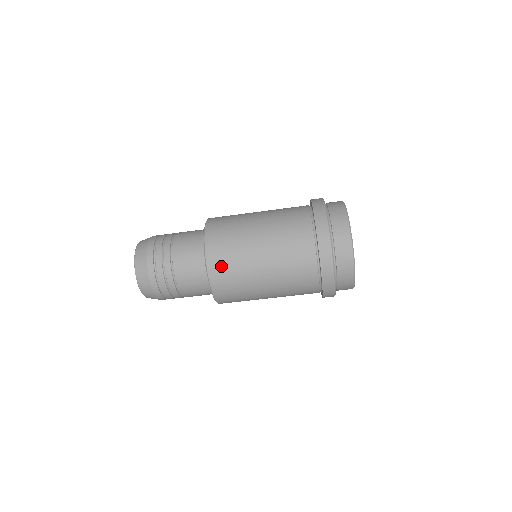
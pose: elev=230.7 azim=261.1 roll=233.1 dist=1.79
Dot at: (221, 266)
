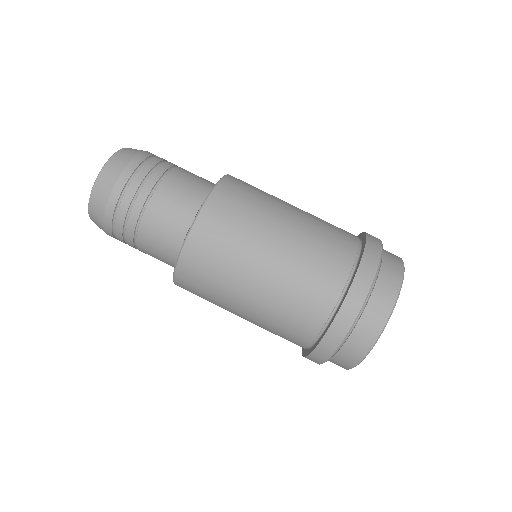
Dot at: (245, 183)
